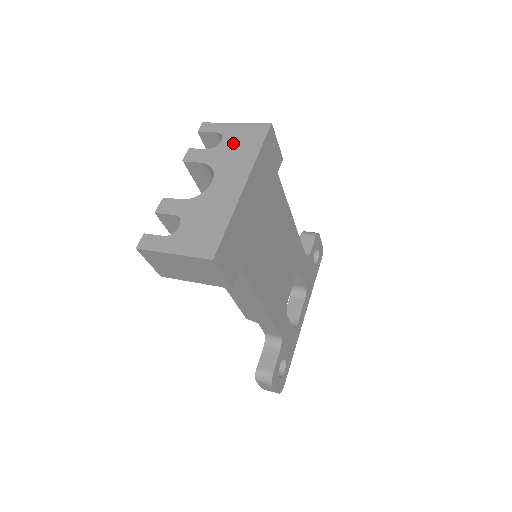
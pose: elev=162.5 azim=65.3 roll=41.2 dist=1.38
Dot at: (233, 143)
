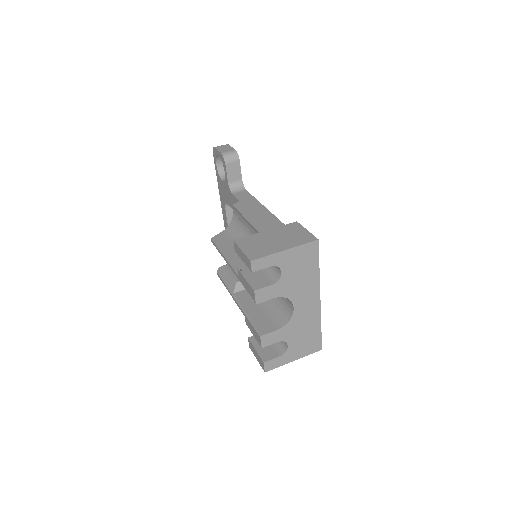
Dot at: (294, 271)
